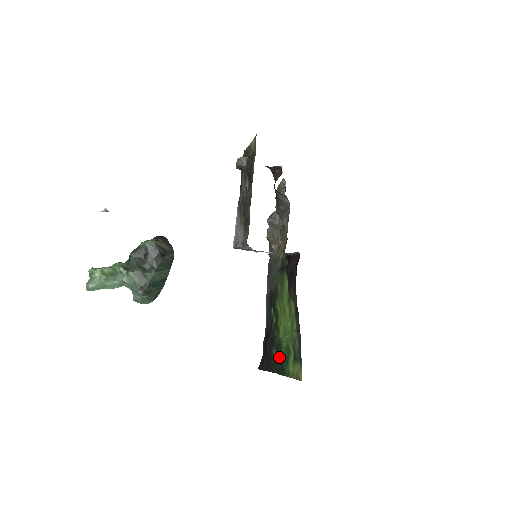
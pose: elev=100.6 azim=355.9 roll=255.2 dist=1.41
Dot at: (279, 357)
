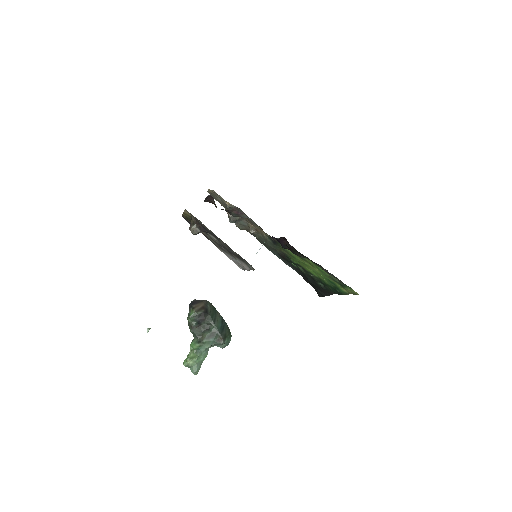
Dot at: (328, 287)
